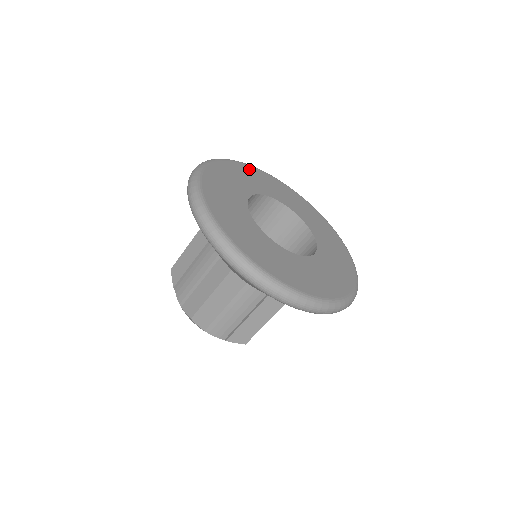
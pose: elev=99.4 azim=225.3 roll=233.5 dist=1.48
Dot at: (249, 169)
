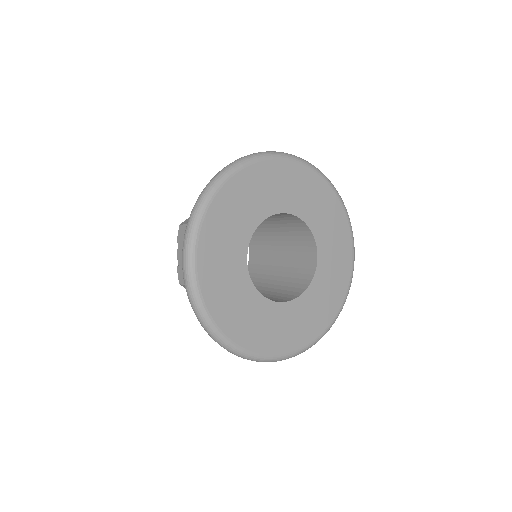
Dot at: (285, 168)
